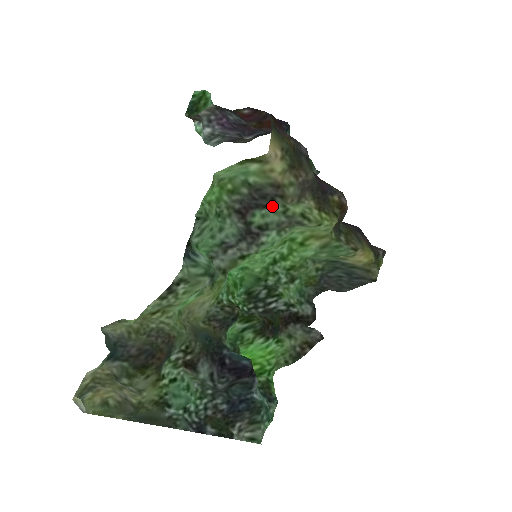
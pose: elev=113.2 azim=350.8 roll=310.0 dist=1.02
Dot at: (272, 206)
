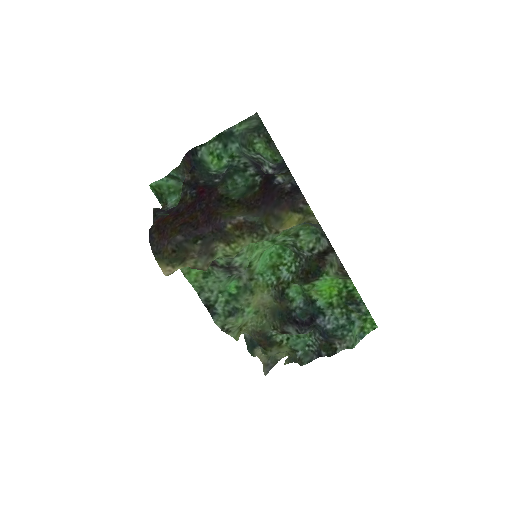
Dot at: occluded
